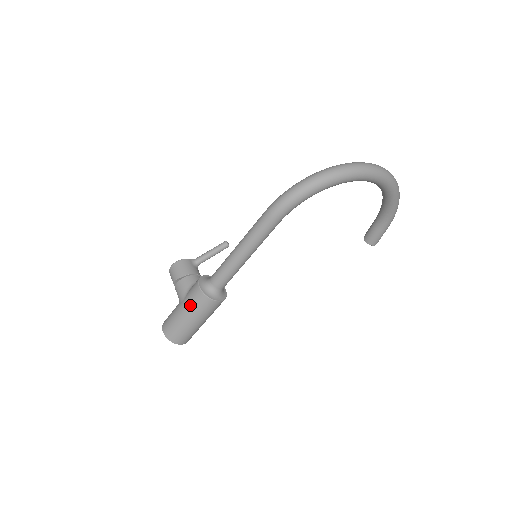
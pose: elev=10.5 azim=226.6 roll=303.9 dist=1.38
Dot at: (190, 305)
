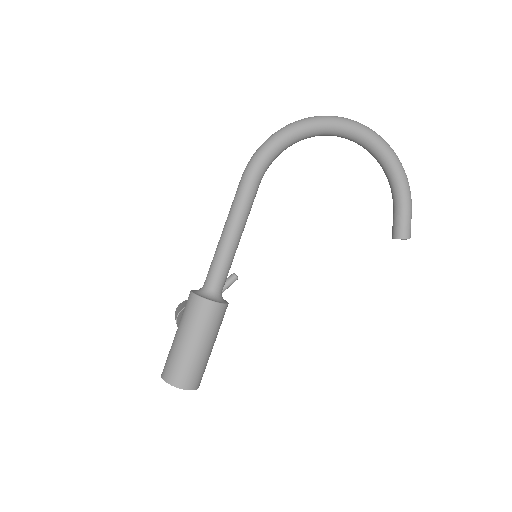
Dot at: (184, 318)
